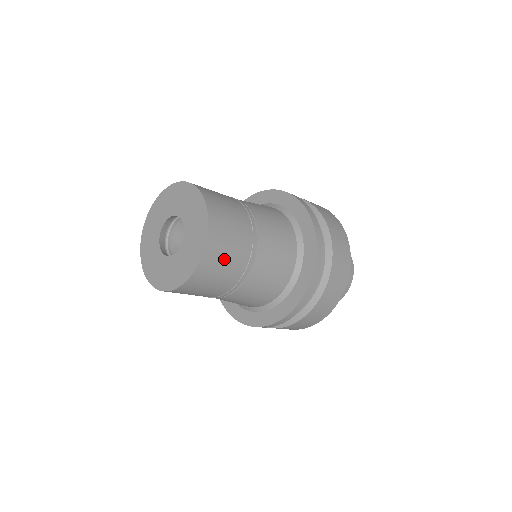
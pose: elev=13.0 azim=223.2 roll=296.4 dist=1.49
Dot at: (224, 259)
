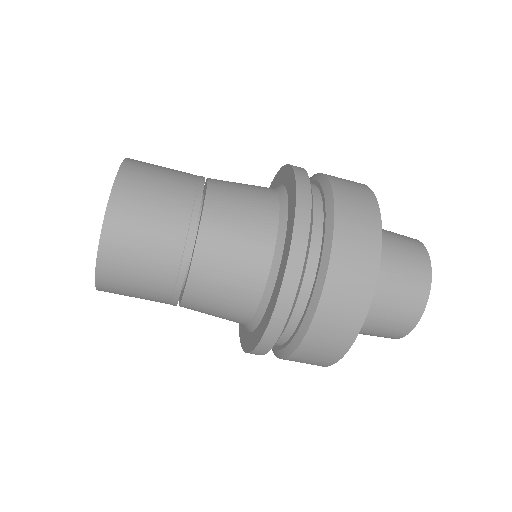
Dot at: (145, 215)
